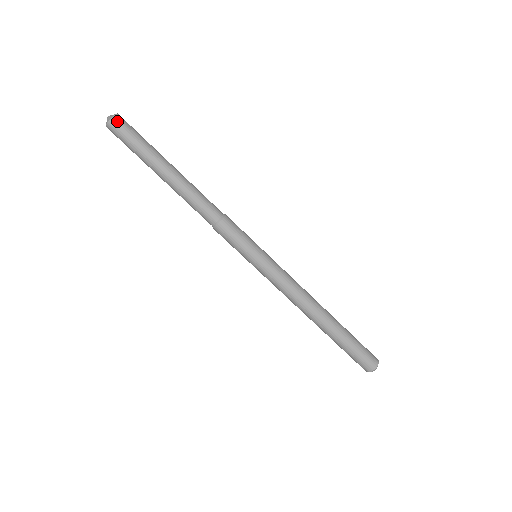
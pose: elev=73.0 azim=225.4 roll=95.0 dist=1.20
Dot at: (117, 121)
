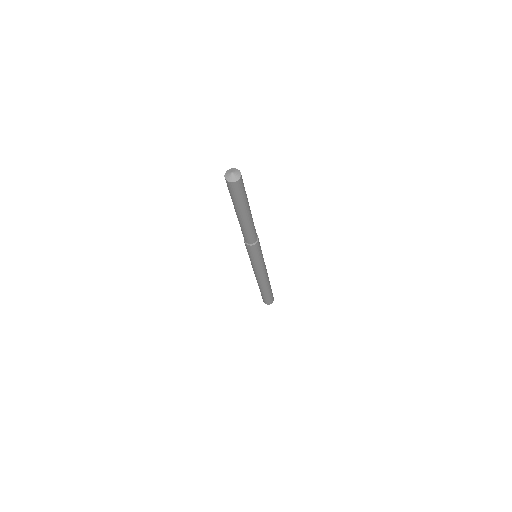
Dot at: (231, 185)
